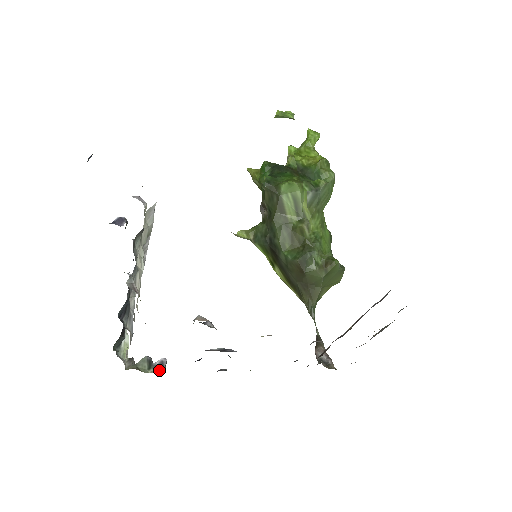
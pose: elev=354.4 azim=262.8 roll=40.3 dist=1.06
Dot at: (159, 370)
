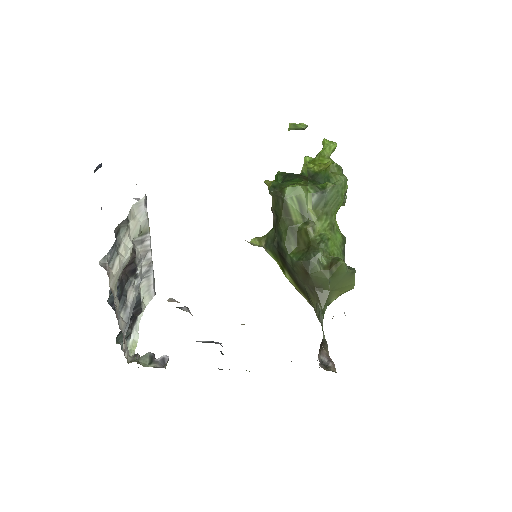
Dot at: (159, 366)
